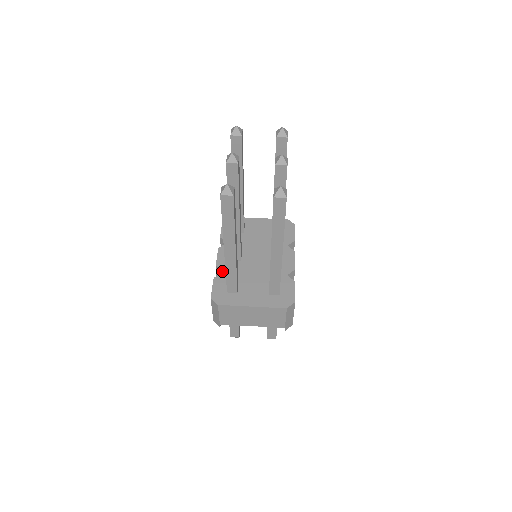
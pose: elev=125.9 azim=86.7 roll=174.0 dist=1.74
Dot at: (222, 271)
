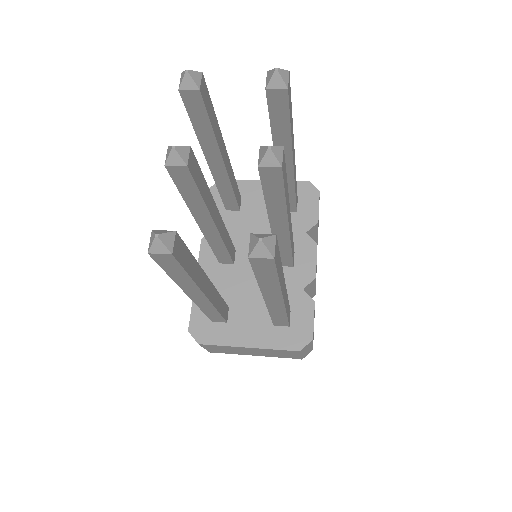
Dot at: occluded
